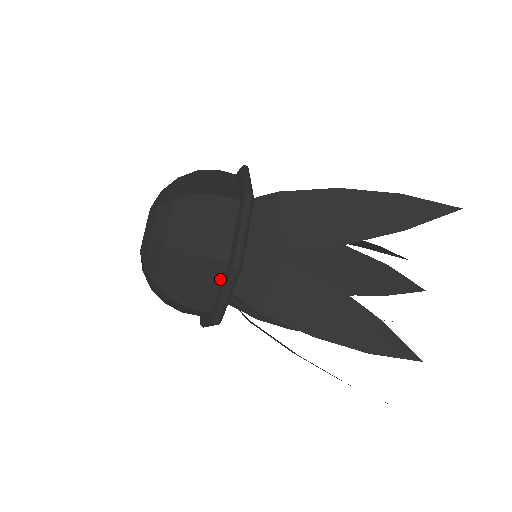
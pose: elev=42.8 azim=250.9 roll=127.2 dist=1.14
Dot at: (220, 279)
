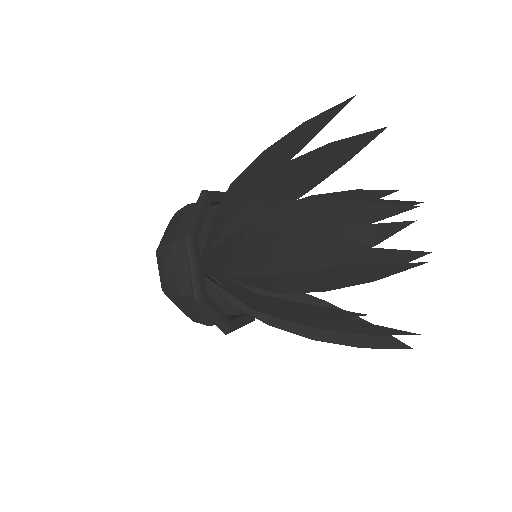
Dot at: occluded
